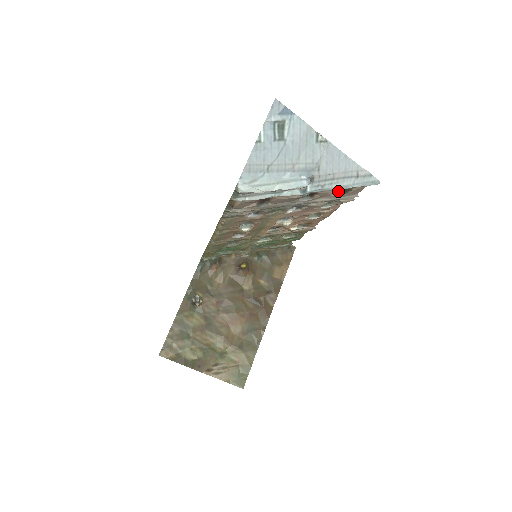
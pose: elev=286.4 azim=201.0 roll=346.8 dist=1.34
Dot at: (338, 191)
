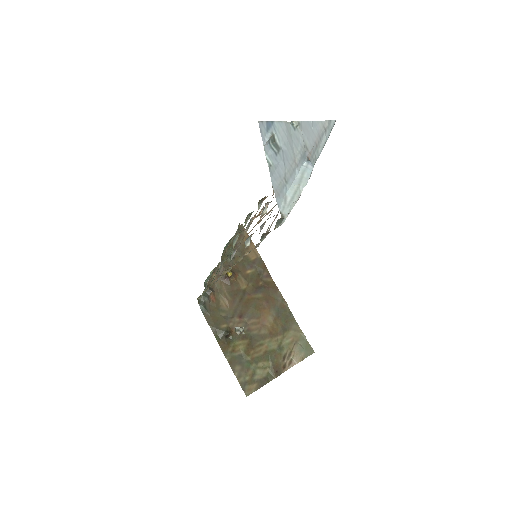
Dot at: occluded
